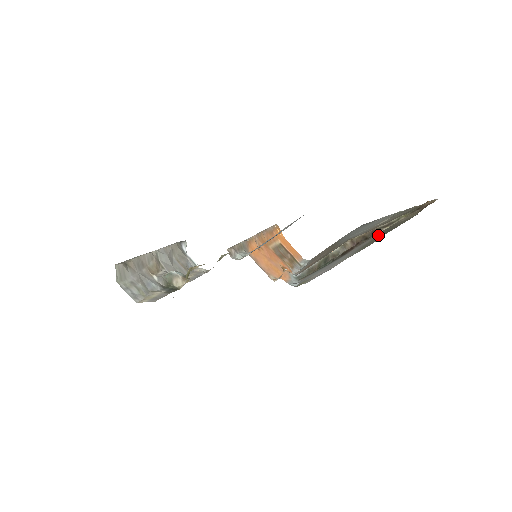
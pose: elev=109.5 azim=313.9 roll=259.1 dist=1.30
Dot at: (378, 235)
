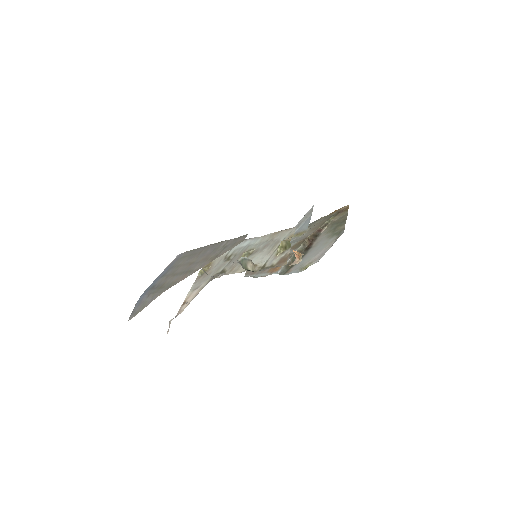
Dot at: (330, 229)
